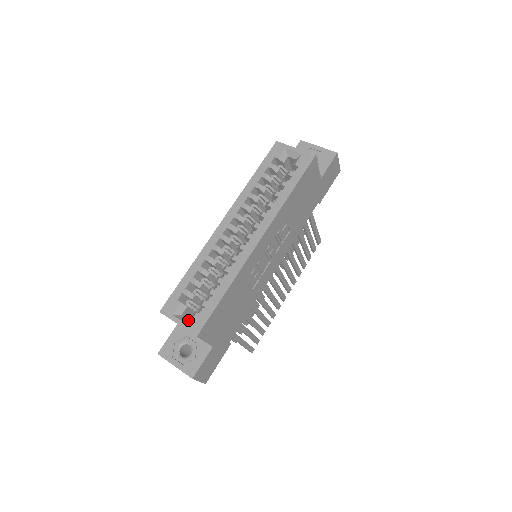
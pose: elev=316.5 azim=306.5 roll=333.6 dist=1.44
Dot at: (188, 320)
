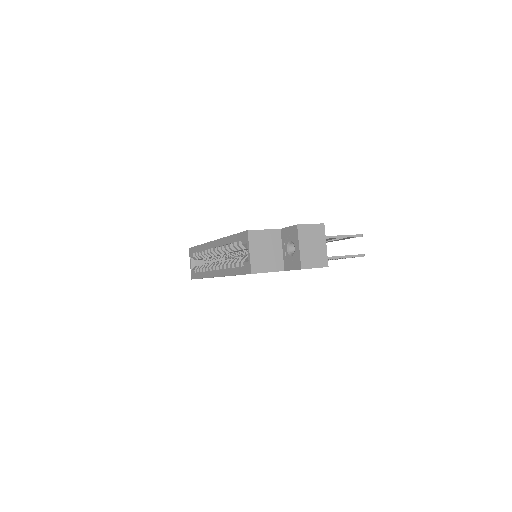
Dot at: (194, 267)
